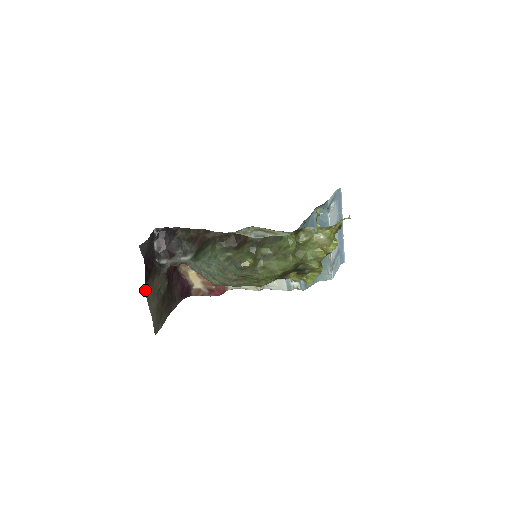
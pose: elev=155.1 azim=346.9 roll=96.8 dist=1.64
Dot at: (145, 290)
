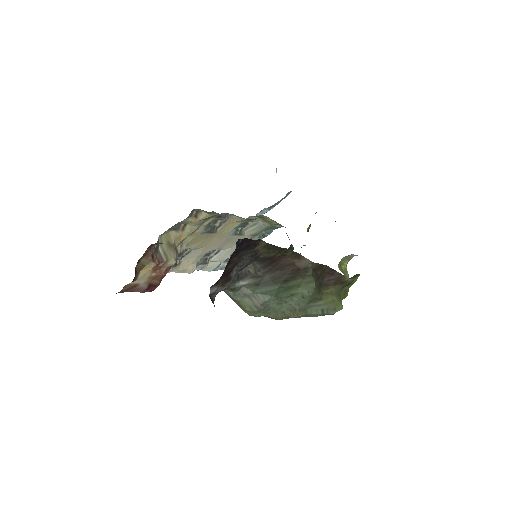
Dot at: occluded
